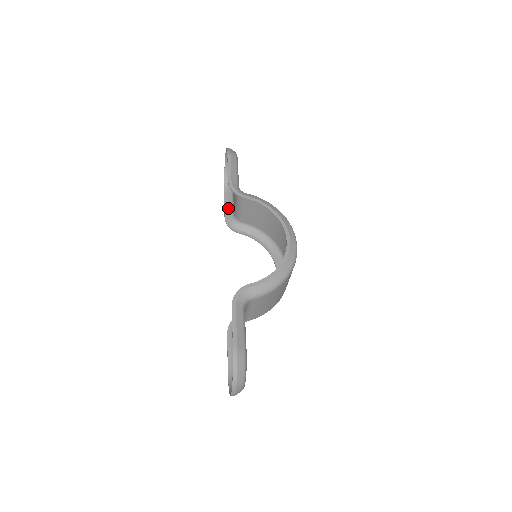
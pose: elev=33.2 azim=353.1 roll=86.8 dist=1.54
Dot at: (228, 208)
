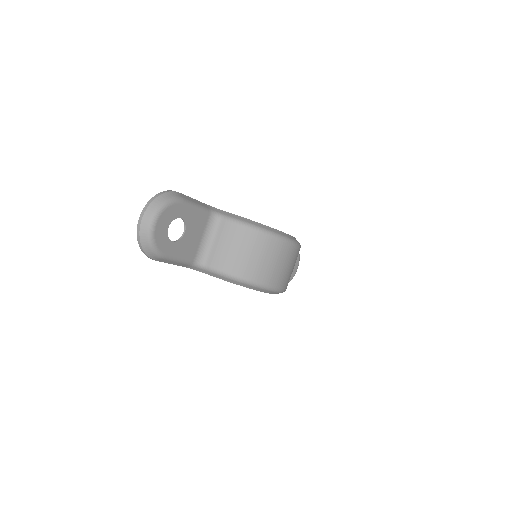
Dot at: occluded
